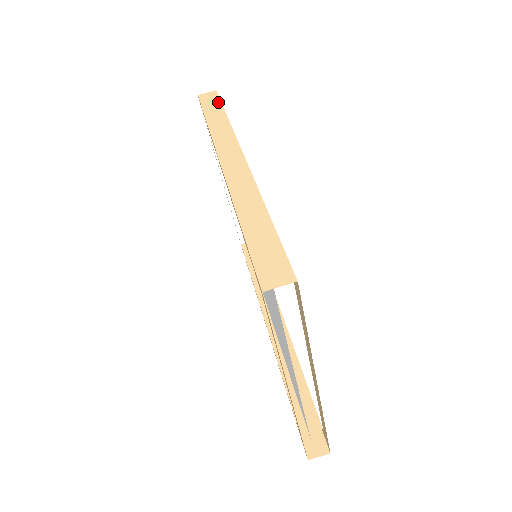
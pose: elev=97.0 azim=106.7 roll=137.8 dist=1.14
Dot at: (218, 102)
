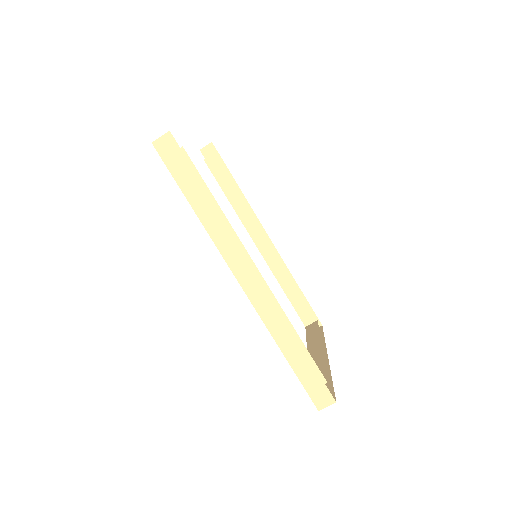
Dot at: (187, 166)
